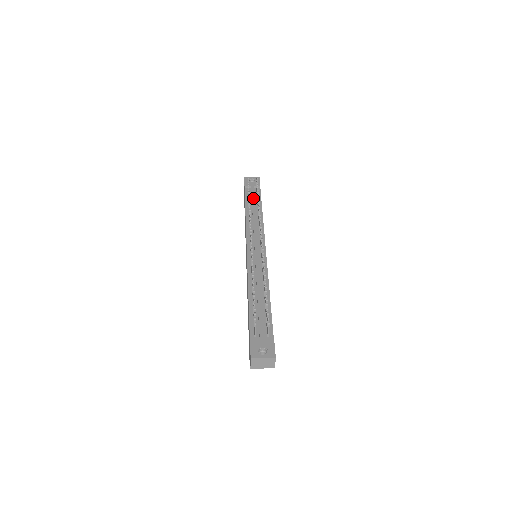
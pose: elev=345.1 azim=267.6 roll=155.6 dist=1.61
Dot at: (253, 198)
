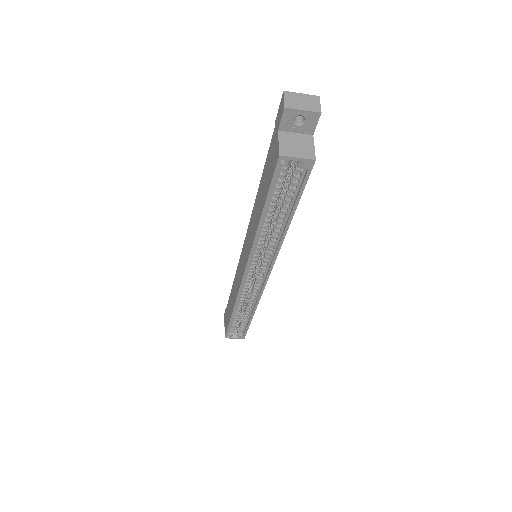
Dot at: occluded
